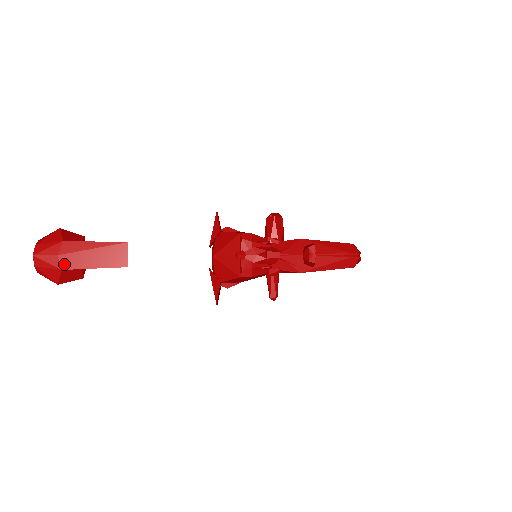
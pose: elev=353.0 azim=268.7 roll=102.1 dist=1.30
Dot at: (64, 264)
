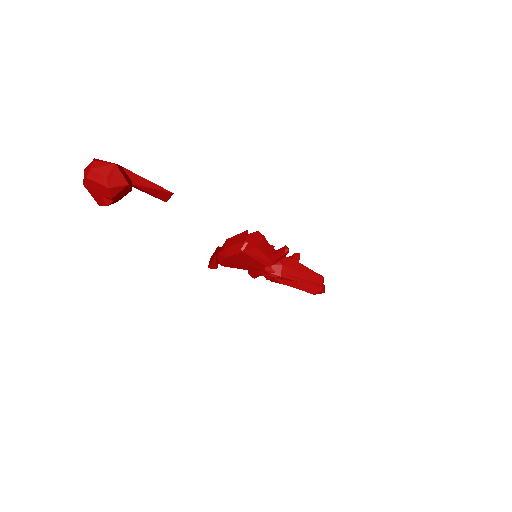
Dot at: occluded
